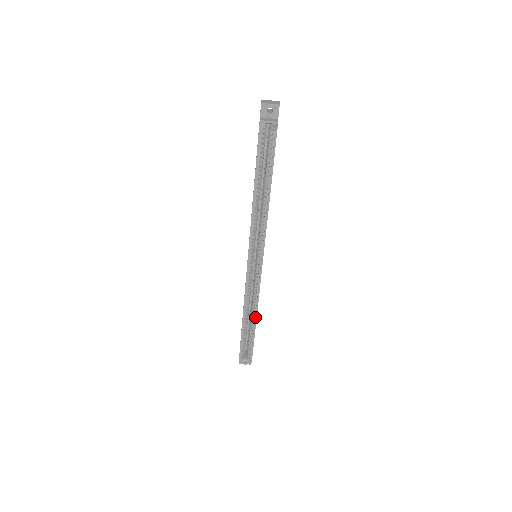
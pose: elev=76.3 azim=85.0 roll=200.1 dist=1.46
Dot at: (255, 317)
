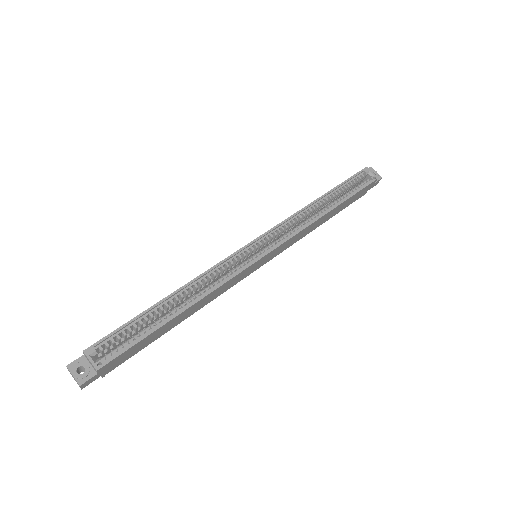
Dot at: (189, 305)
